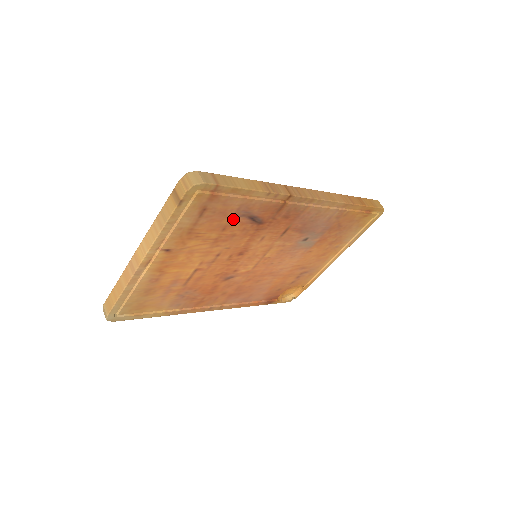
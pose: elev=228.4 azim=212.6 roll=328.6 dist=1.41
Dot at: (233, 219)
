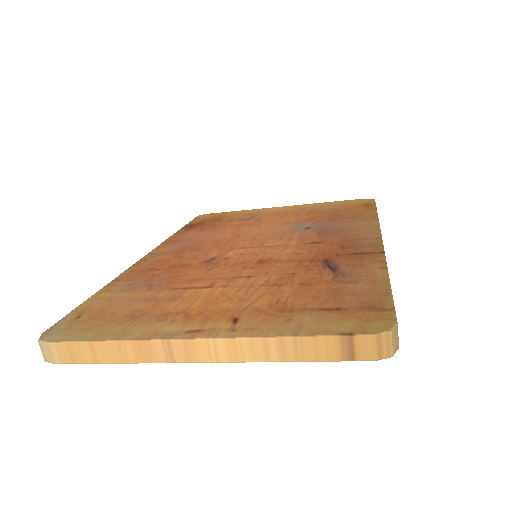
Dot at: occluded
